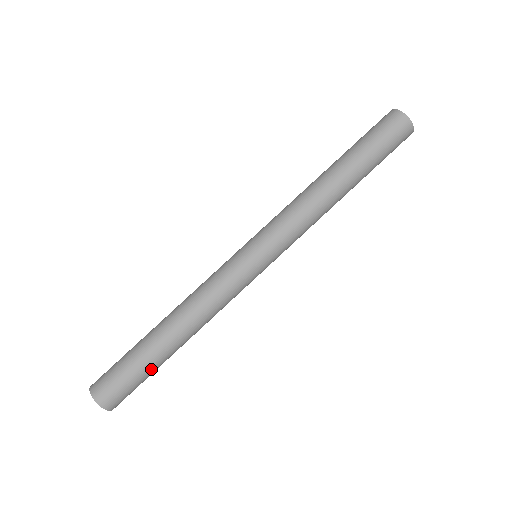
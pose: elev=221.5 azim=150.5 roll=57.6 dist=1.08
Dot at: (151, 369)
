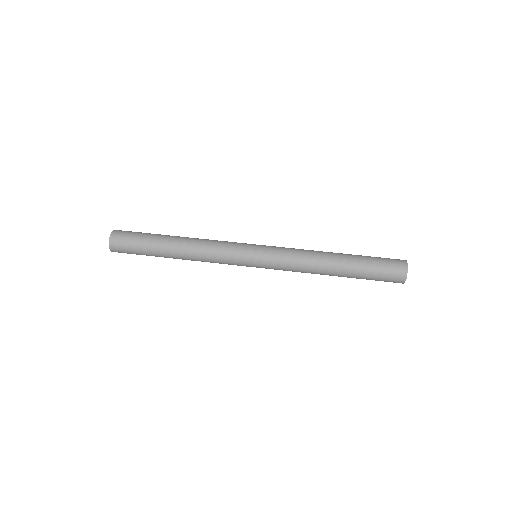
Dot at: occluded
